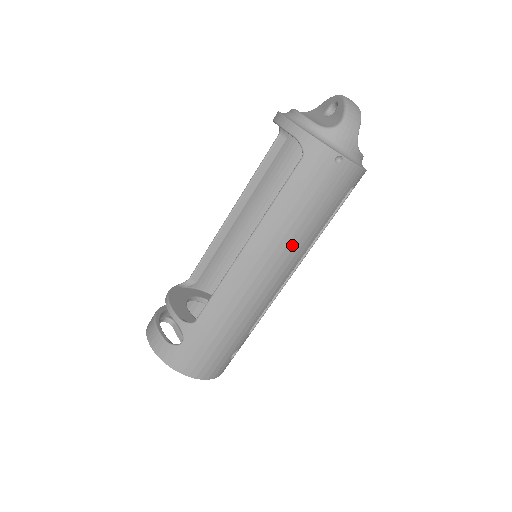
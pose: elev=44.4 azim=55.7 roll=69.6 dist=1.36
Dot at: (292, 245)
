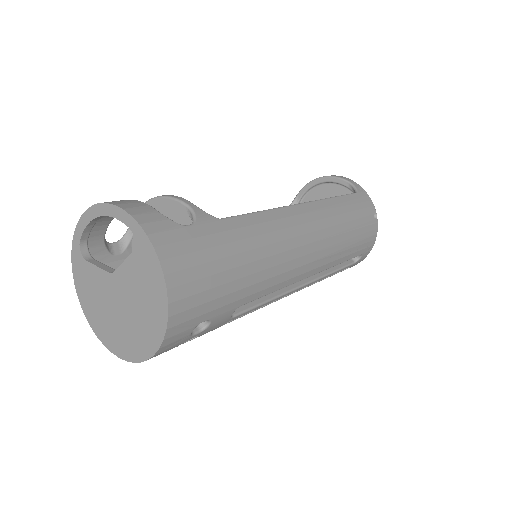
Dot at: (331, 242)
